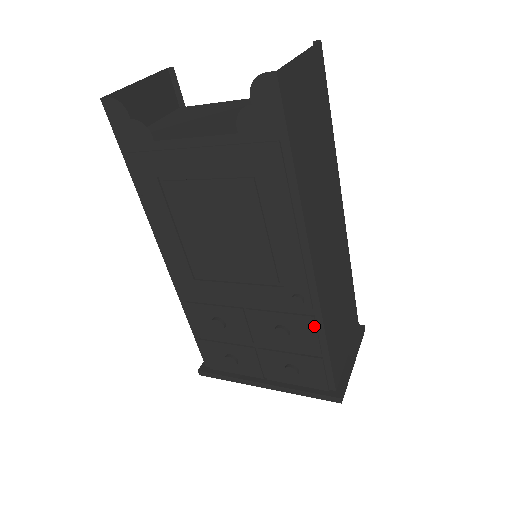
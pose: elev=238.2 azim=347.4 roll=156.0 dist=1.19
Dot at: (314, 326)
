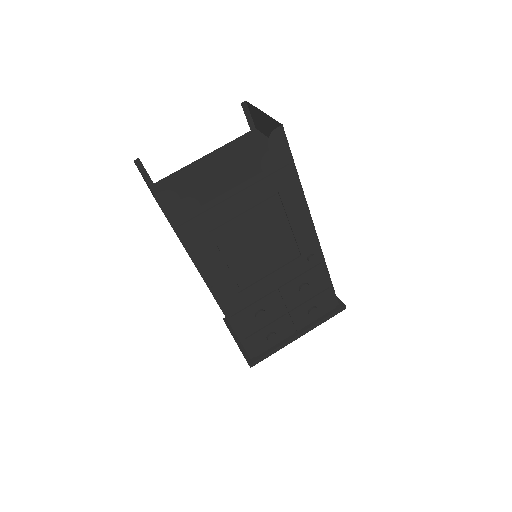
Dot at: (322, 269)
